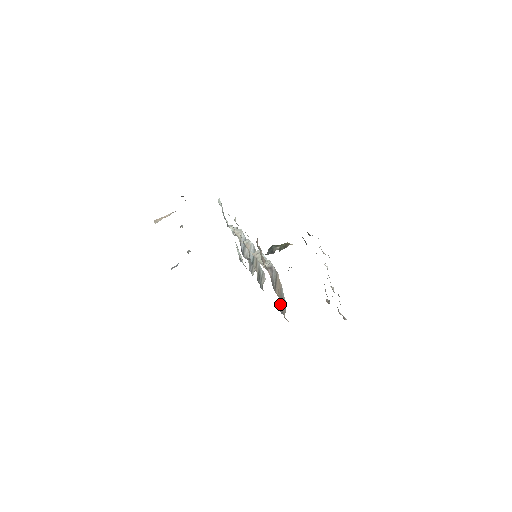
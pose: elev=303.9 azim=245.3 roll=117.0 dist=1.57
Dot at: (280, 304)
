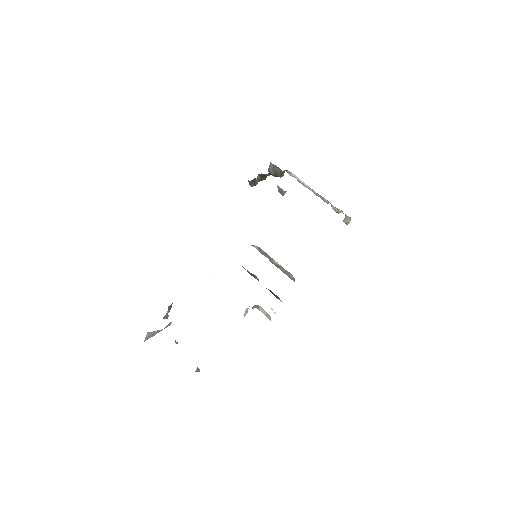
Dot at: occluded
